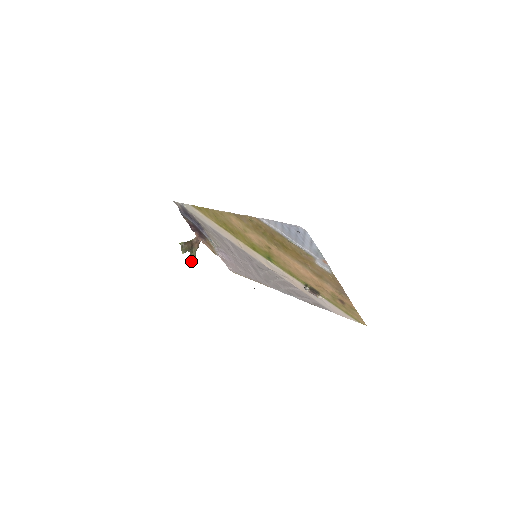
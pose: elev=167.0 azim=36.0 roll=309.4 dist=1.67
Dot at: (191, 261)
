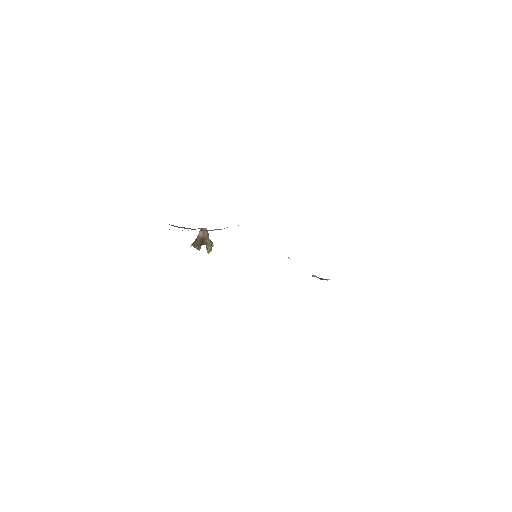
Dot at: (211, 248)
